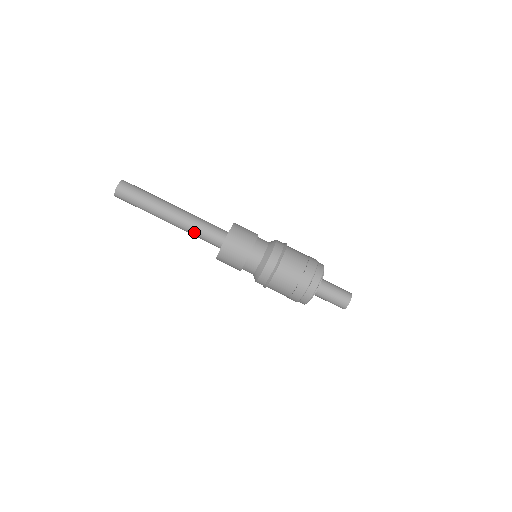
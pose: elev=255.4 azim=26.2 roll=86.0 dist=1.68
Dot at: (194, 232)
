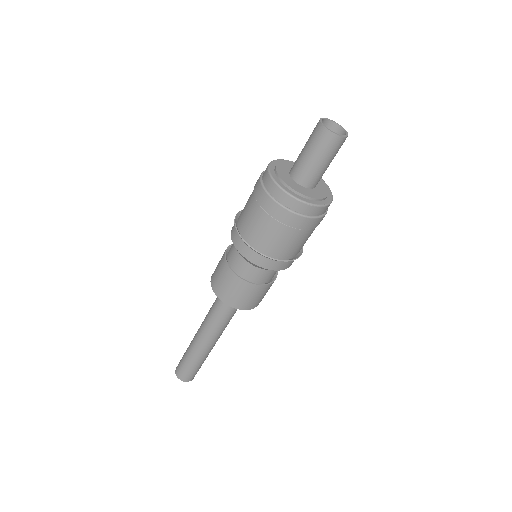
Dot at: (213, 318)
